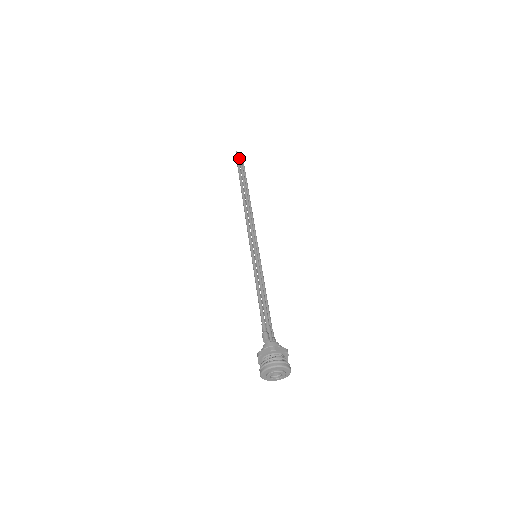
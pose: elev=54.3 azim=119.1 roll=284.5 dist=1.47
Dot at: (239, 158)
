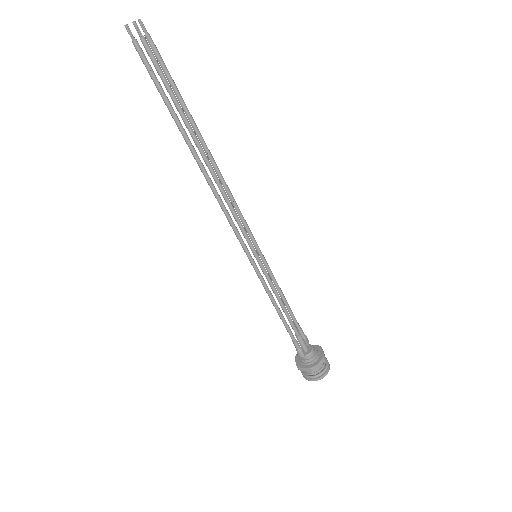
Dot at: occluded
